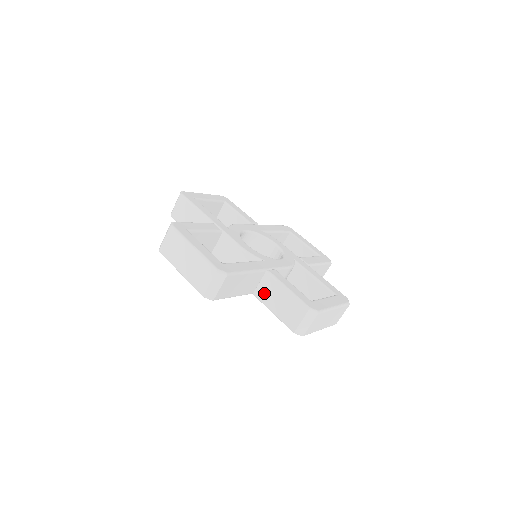
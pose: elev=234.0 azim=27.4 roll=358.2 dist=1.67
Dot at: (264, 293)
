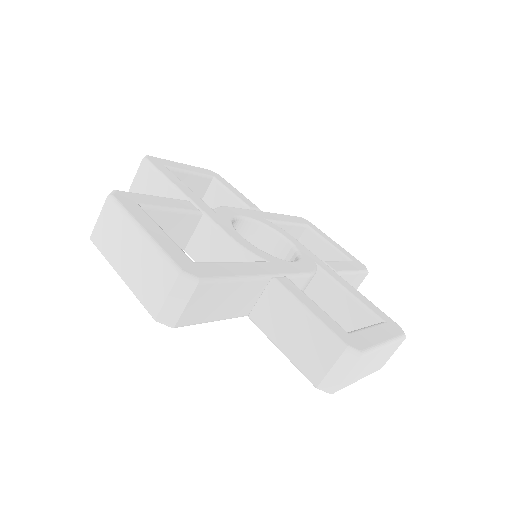
Dot at: (266, 316)
